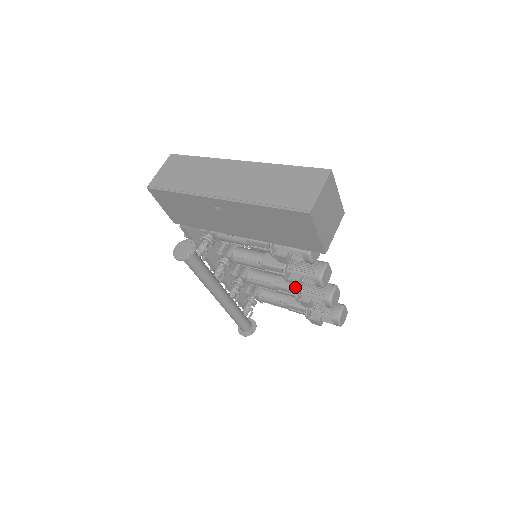
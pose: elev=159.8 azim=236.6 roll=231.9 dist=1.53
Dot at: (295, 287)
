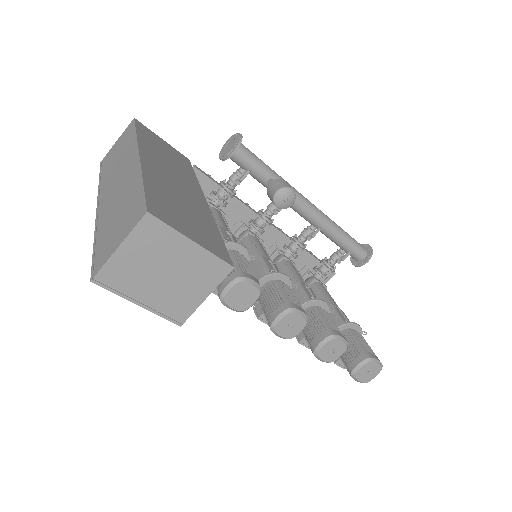
Dot at: occluded
